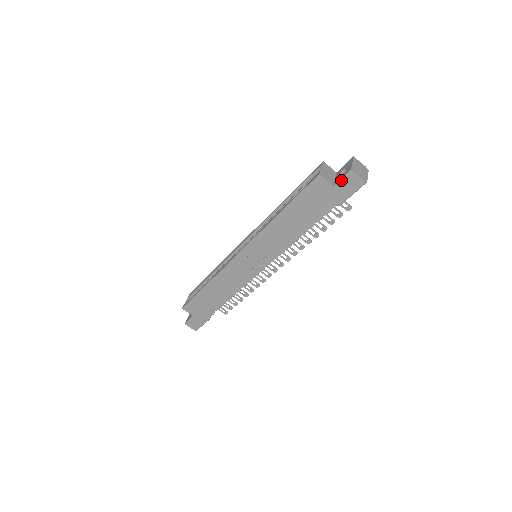
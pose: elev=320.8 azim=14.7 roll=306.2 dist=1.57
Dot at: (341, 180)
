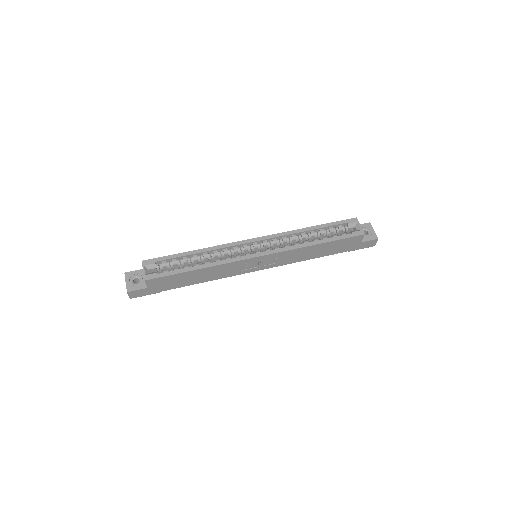
Dot at: (368, 241)
